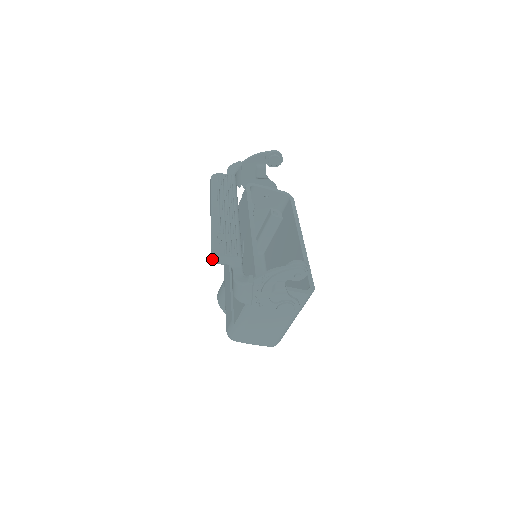
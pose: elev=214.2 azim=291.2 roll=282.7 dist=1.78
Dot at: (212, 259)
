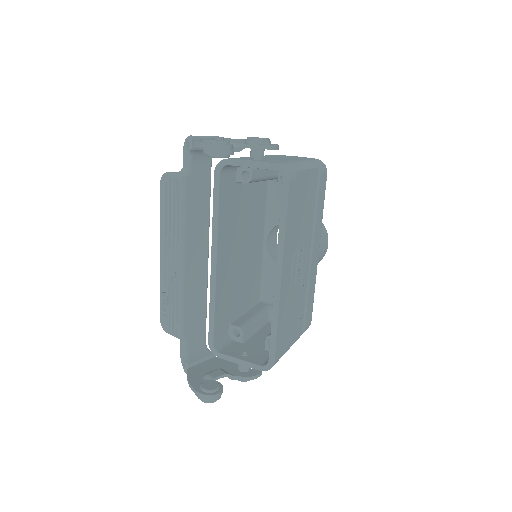
Dot at: occluded
